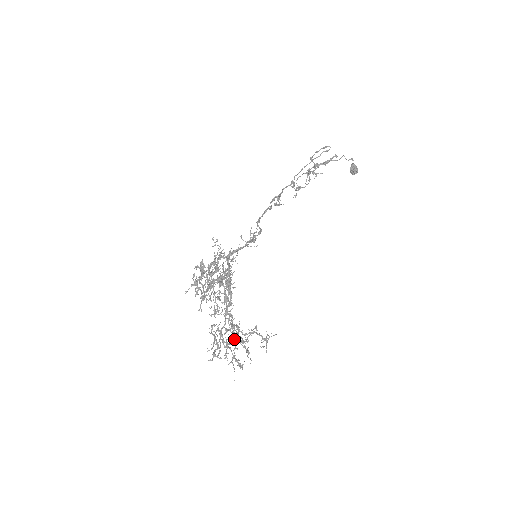
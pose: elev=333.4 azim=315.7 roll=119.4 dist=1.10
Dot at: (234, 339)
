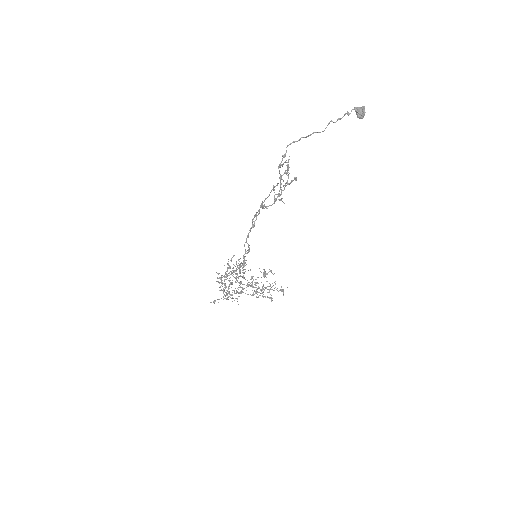
Dot at: occluded
